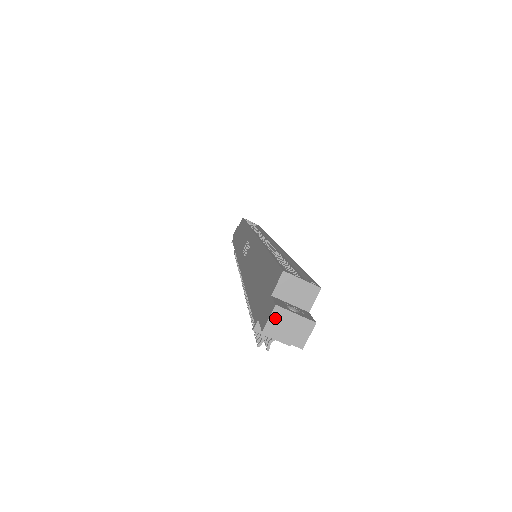
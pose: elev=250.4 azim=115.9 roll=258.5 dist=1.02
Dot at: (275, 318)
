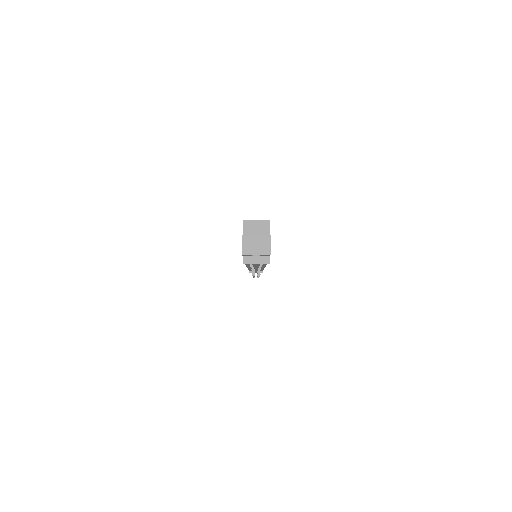
Dot at: (245, 243)
